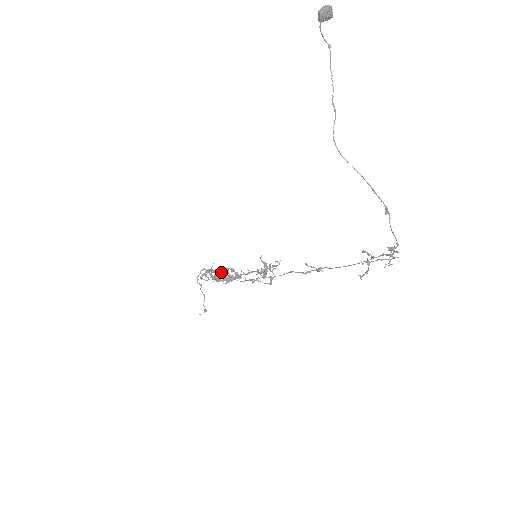
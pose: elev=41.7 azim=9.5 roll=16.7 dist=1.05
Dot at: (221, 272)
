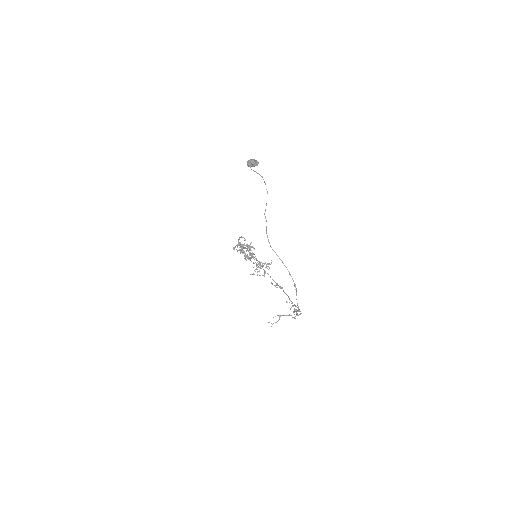
Dot at: (246, 248)
